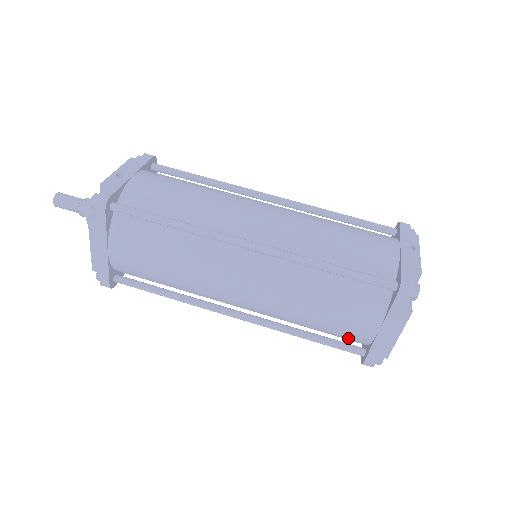
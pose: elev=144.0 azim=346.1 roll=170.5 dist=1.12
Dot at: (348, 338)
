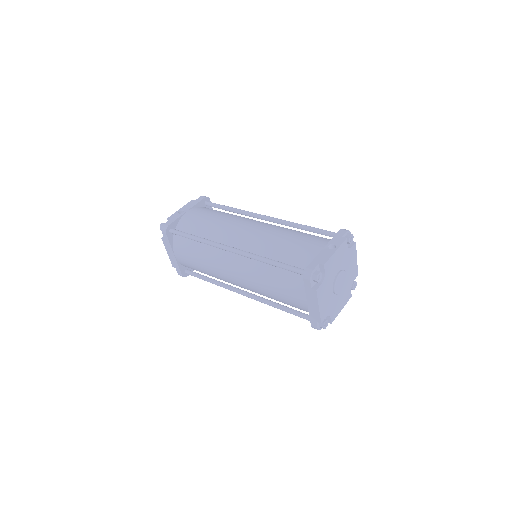
Dot at: (301, 309)
